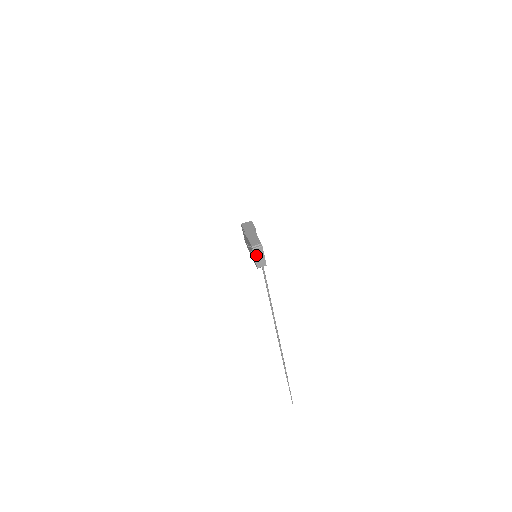
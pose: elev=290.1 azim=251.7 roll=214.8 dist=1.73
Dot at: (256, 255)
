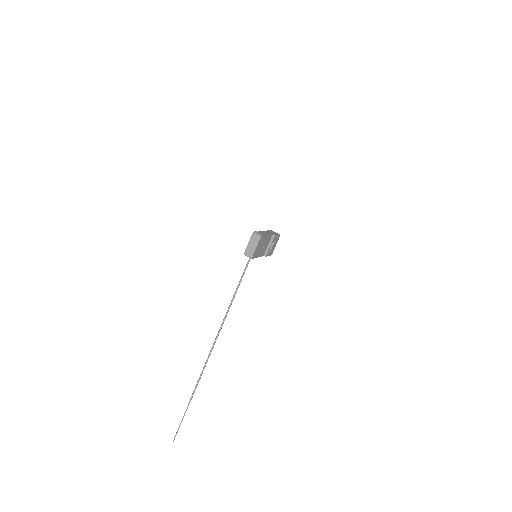
Dot at: (251, 240)
